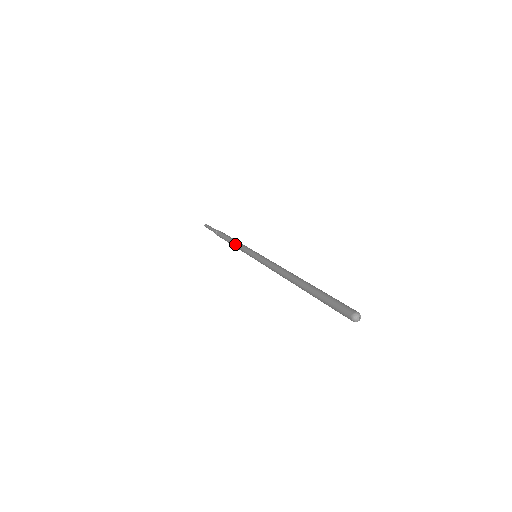
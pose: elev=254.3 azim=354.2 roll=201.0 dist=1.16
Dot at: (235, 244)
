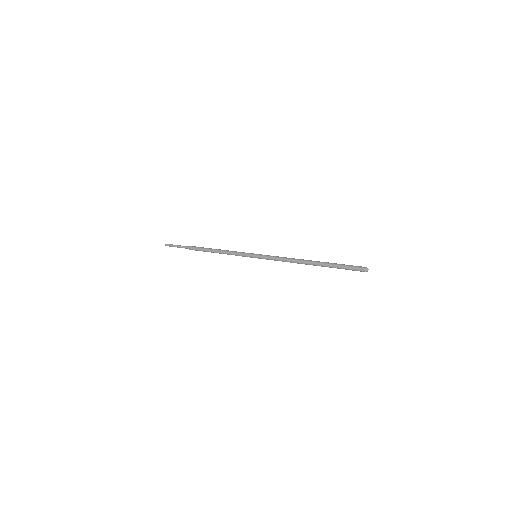
Dot at: (227, 251)
